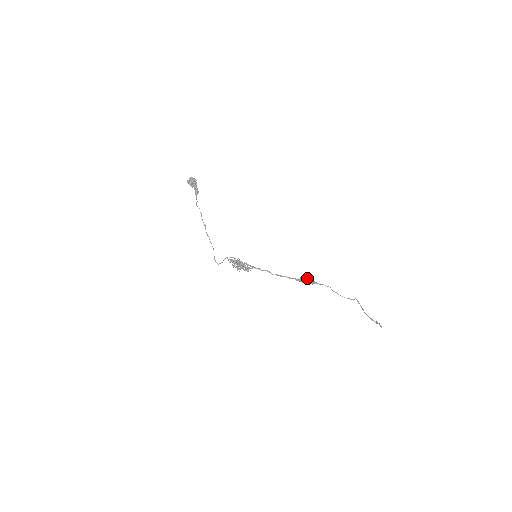
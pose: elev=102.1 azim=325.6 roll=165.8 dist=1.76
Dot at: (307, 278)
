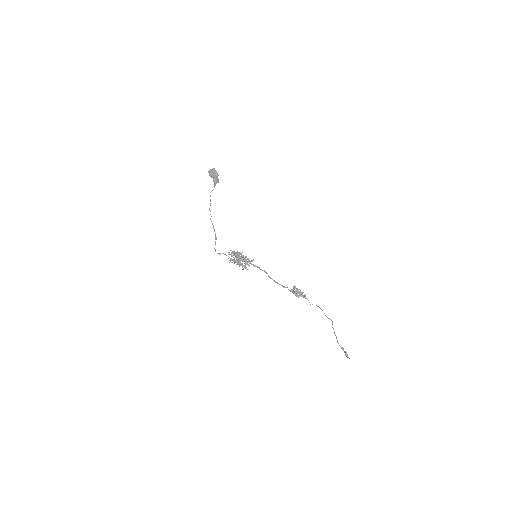
Dot at: occluded
